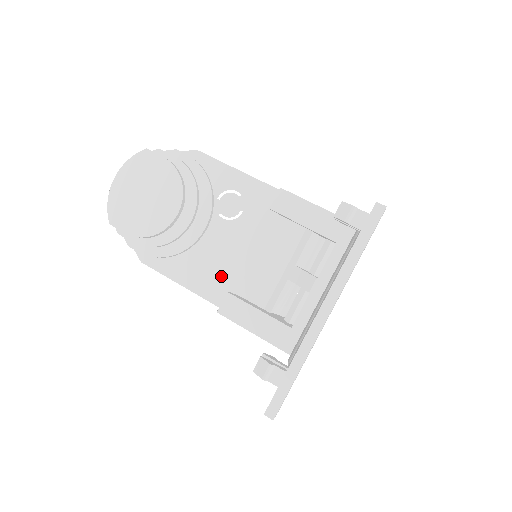
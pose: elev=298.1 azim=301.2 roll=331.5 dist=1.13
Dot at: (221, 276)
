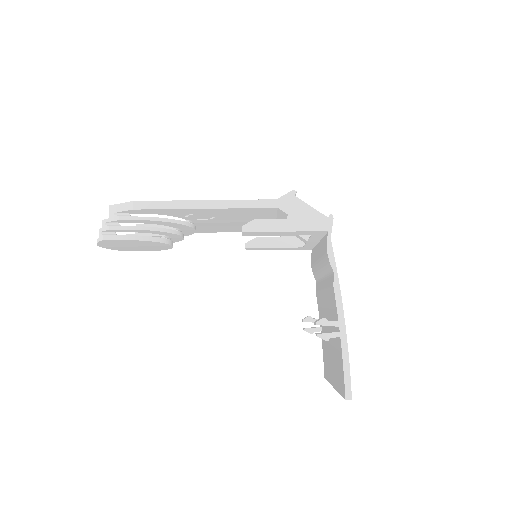
Dot at: (229, 228)
